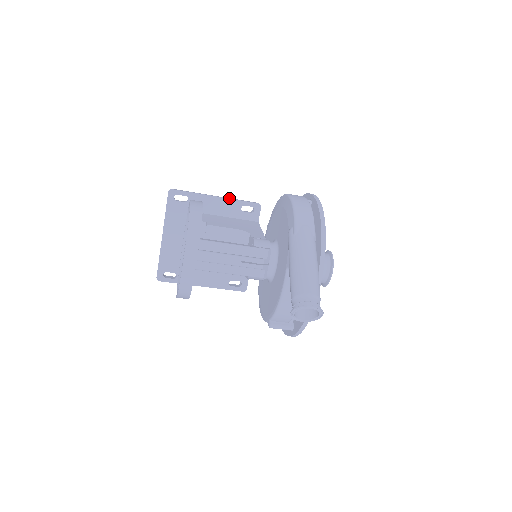
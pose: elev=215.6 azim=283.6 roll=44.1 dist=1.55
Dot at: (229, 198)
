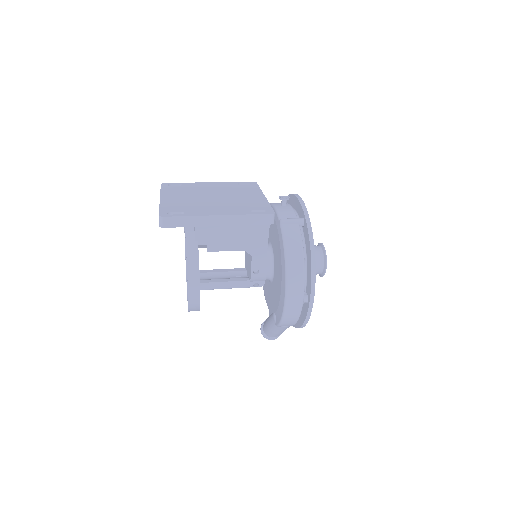
Dot at: (235, 224)
